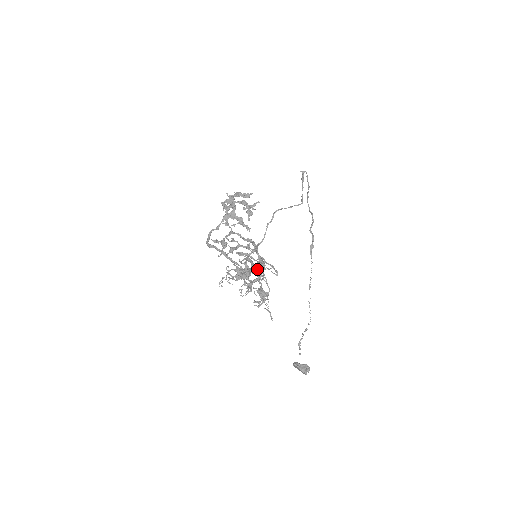
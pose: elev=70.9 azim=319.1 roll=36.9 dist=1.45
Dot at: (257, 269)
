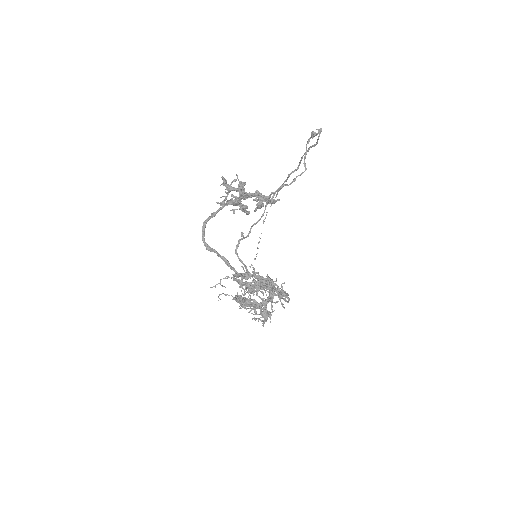
Dot at: occluded
